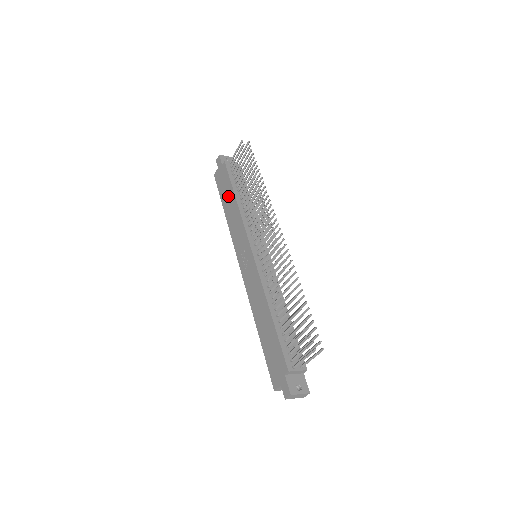
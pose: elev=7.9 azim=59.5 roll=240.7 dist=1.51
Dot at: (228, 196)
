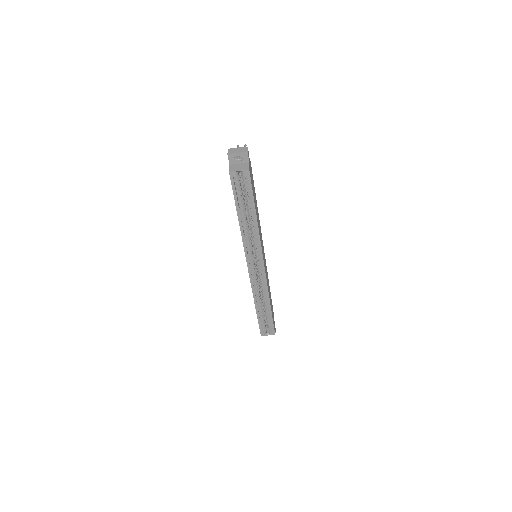
Dot at: occluded
